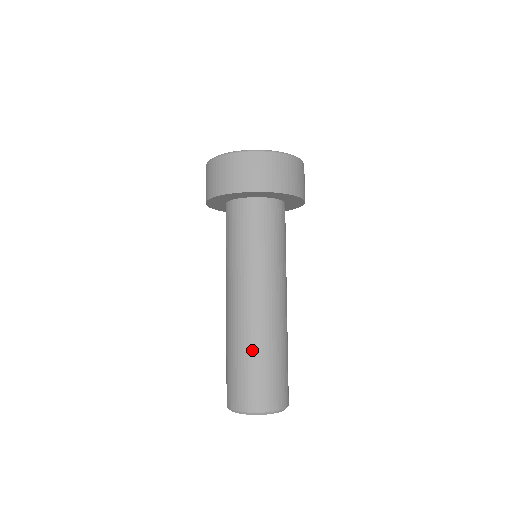
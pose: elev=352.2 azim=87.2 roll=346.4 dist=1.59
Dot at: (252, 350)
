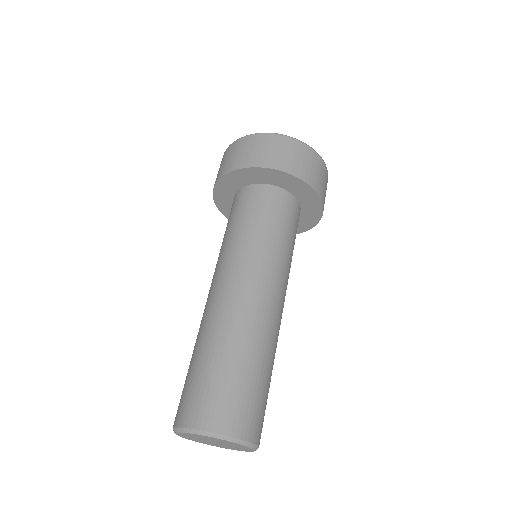
Dot at: (216, 345)
